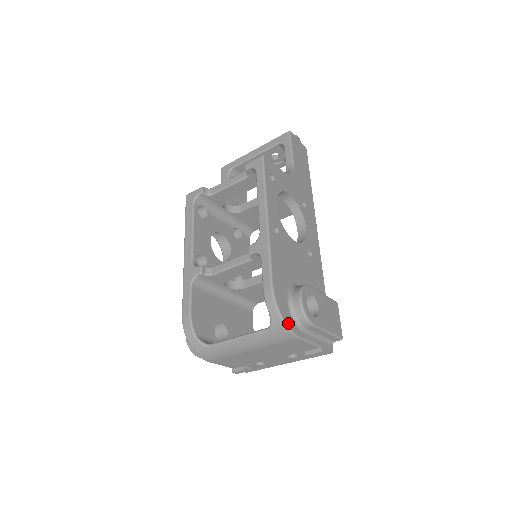
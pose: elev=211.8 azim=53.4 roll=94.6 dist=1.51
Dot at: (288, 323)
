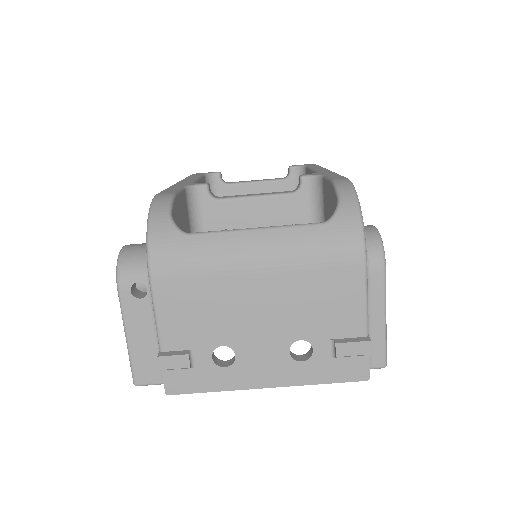
Dot at: (362, 225)
